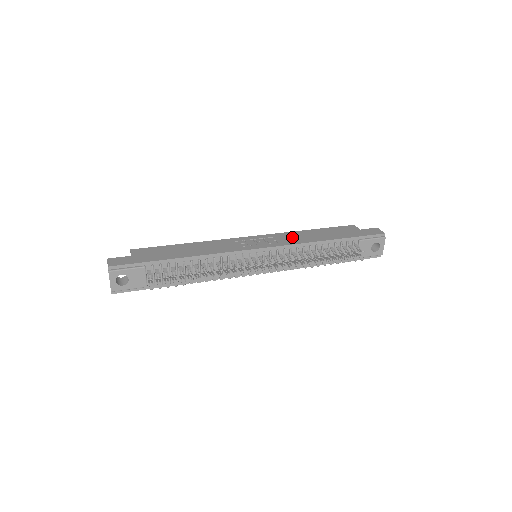
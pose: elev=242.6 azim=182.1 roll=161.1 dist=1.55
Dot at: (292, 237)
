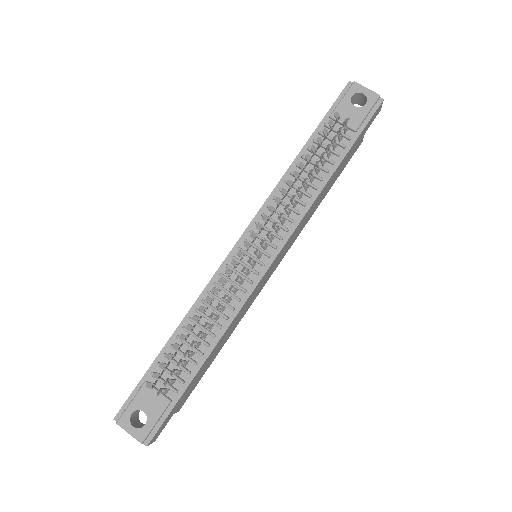
Dot at: occluded
